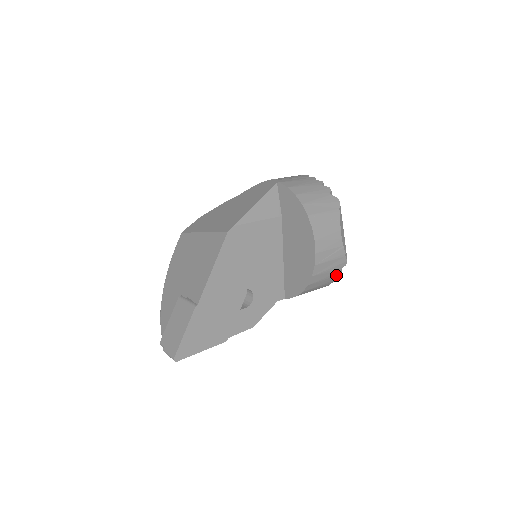
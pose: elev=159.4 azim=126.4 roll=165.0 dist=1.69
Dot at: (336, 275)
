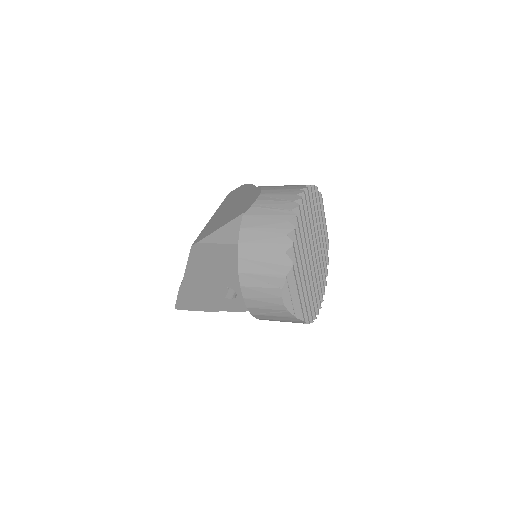
Dot at: occluded
